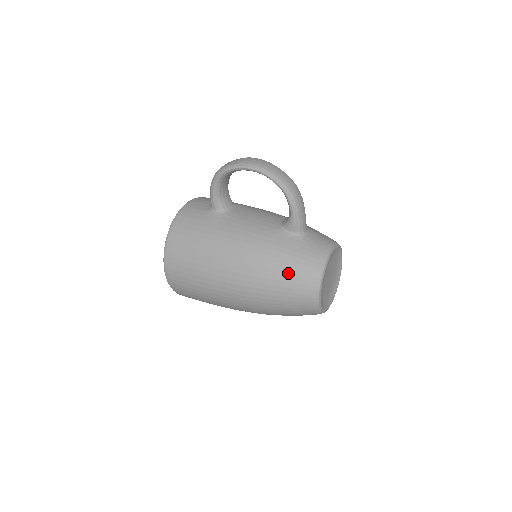
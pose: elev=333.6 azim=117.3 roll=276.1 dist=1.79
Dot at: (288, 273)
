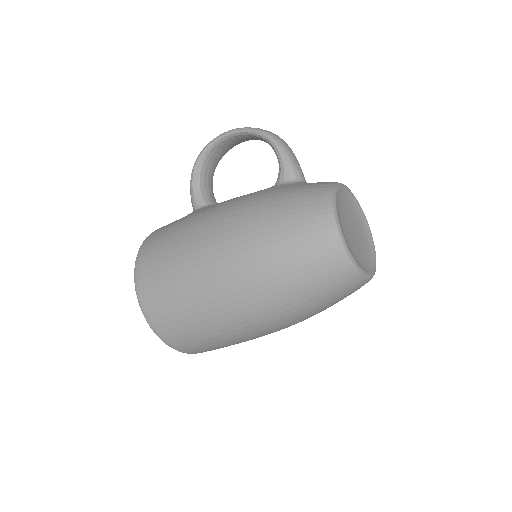
Dot at: (286, 206)
